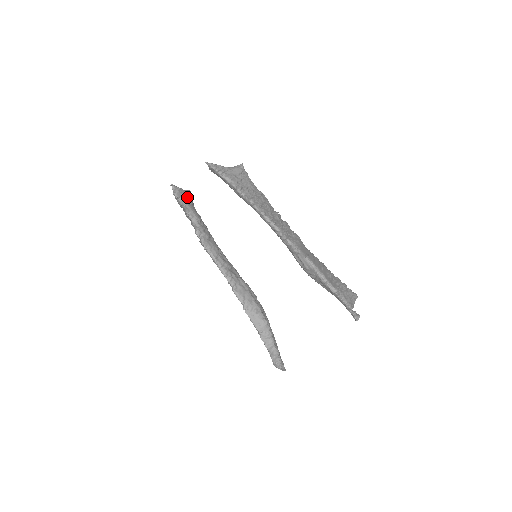
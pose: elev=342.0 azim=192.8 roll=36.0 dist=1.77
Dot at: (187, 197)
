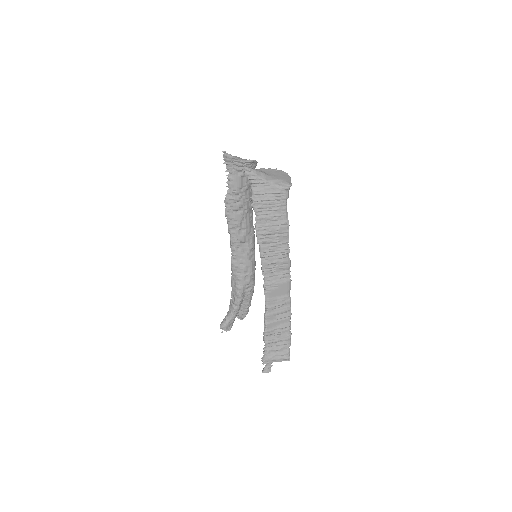
Dot at: (241, 166)
